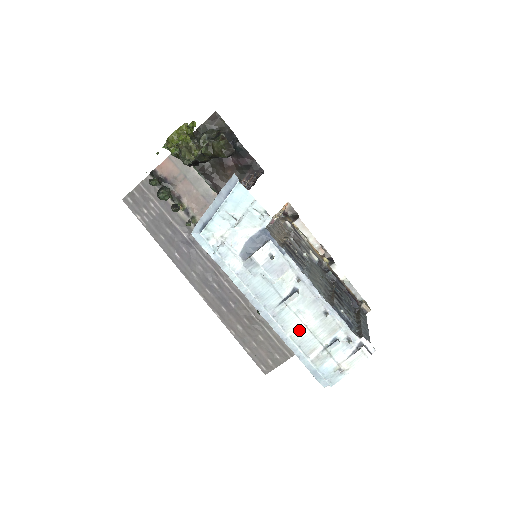
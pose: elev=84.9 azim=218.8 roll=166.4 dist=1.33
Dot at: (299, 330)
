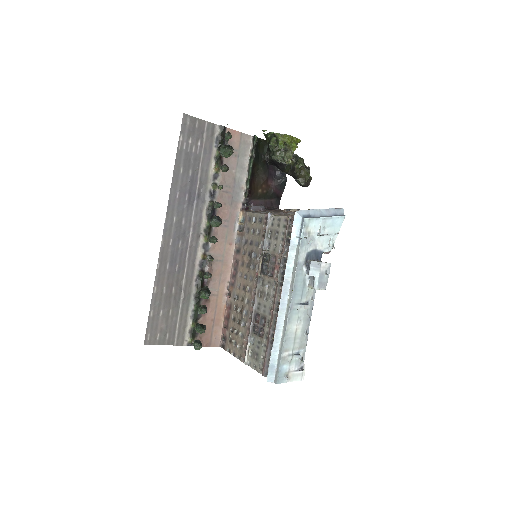
Dot at: (292, 330)
